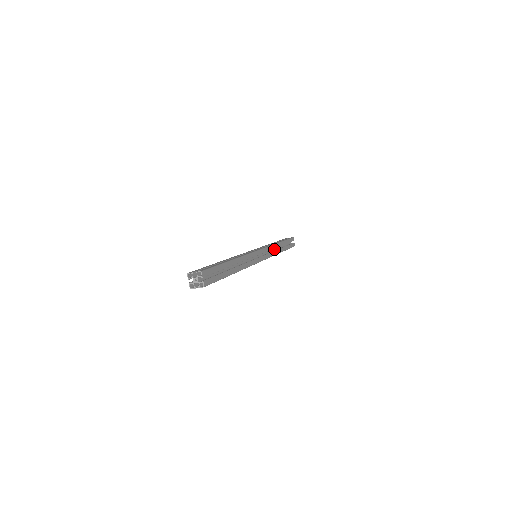
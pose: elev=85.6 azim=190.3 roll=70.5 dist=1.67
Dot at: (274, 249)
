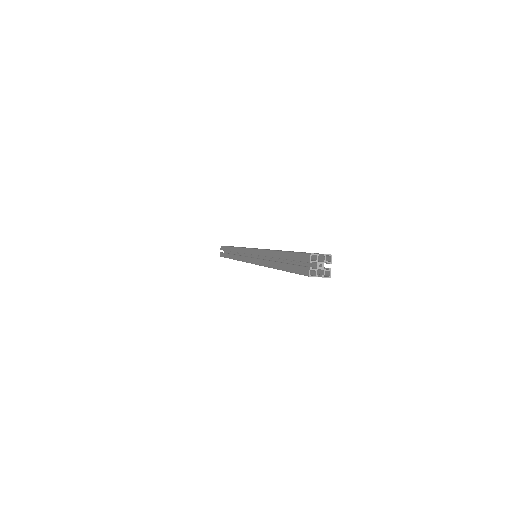
Dot at: occluded
